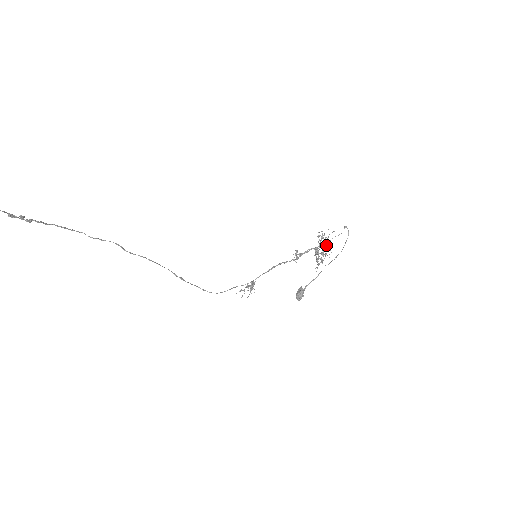
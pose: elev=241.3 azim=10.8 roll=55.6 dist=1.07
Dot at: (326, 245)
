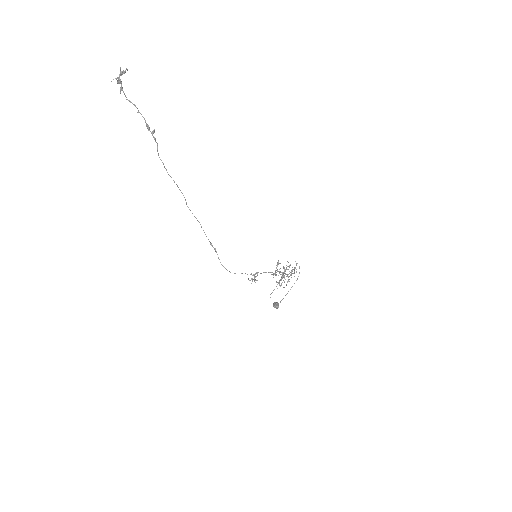
Dot at: occluded
